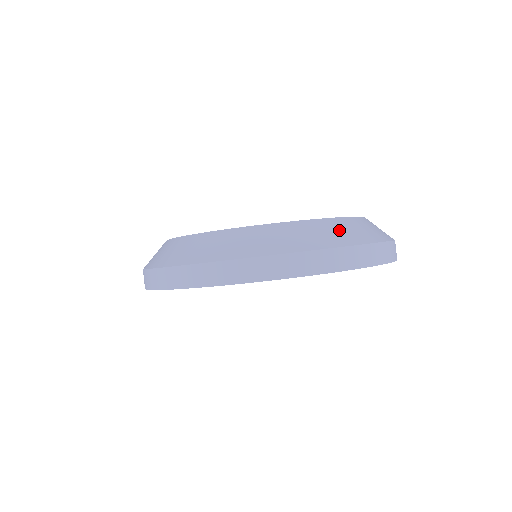
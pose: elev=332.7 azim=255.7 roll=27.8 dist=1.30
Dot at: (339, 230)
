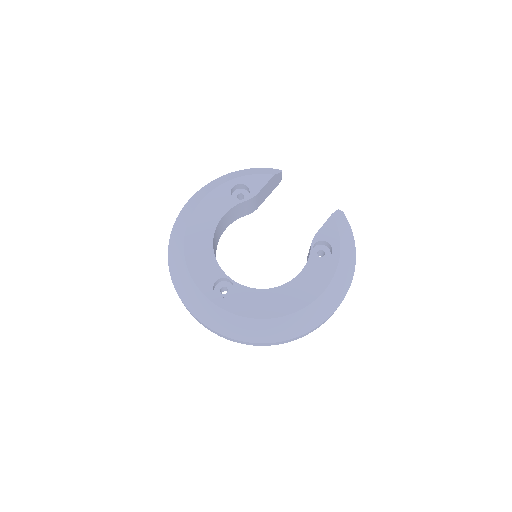
Dot at: (344, 273)
